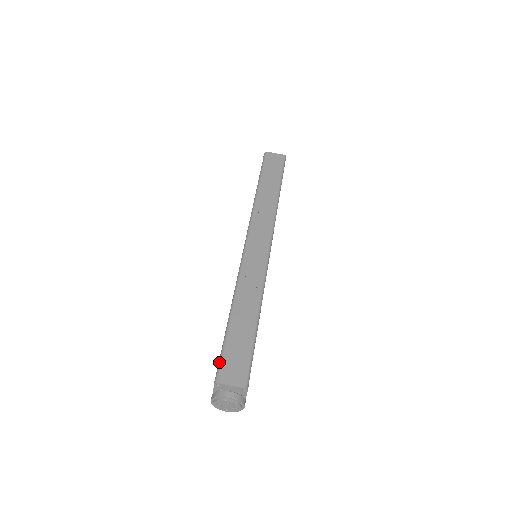
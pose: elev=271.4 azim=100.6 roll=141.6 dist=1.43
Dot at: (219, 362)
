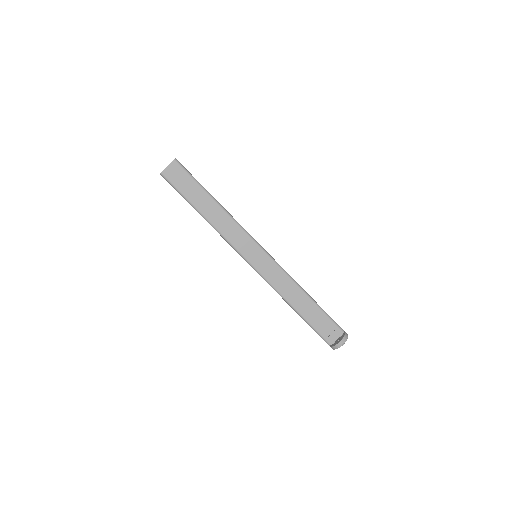
Dot at: (320, 336)
